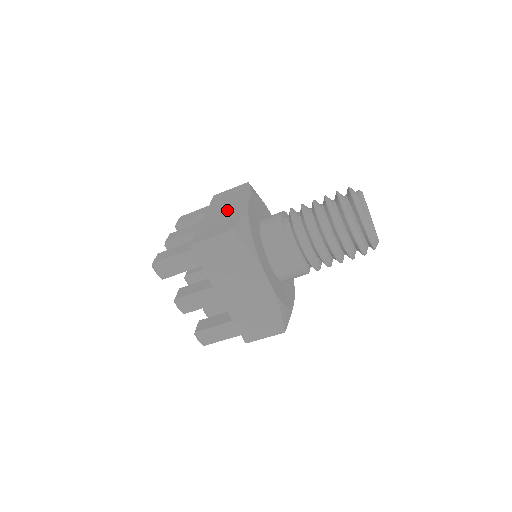
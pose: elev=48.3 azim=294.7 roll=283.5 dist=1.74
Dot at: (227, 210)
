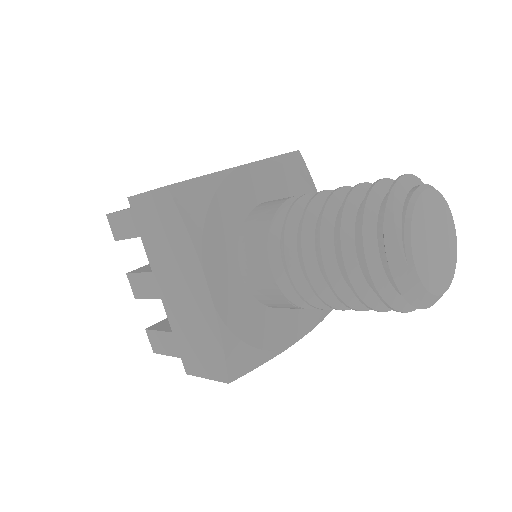
Dot at: occluded
